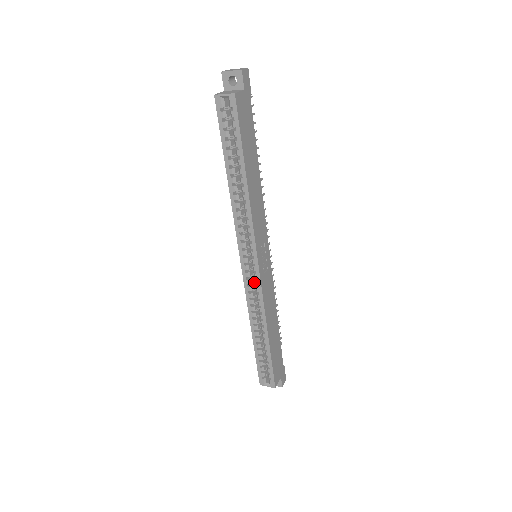
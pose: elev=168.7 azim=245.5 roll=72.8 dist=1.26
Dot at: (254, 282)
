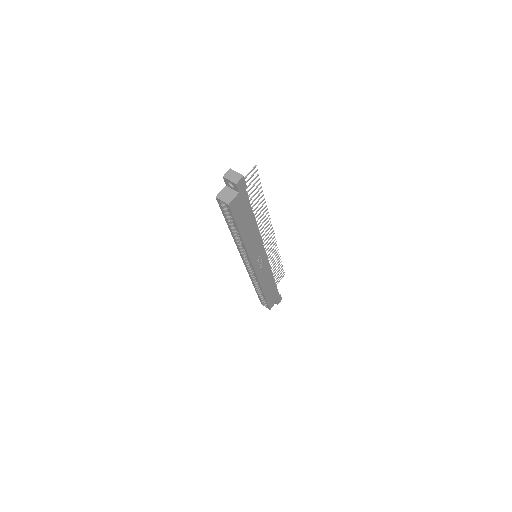
Dot at: occluded
